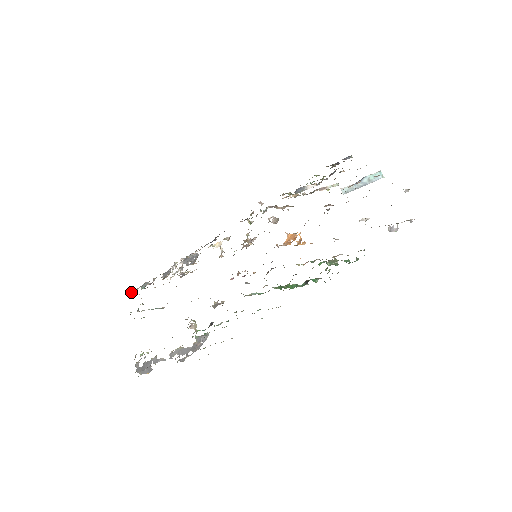
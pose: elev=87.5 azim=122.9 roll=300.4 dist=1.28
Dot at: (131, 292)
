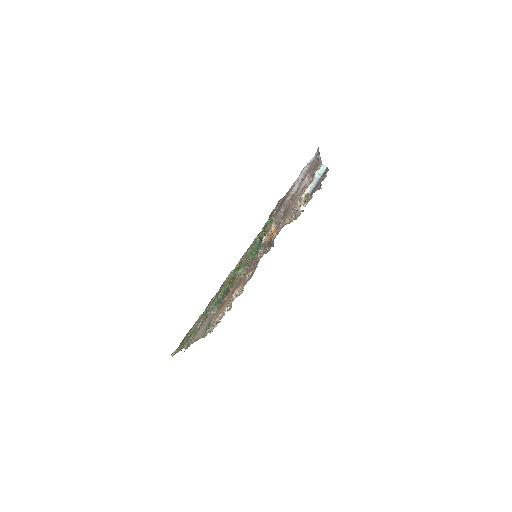
Dot at: (211, 331)
